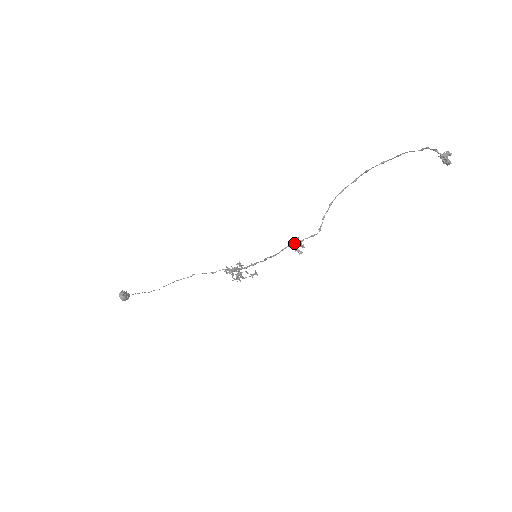
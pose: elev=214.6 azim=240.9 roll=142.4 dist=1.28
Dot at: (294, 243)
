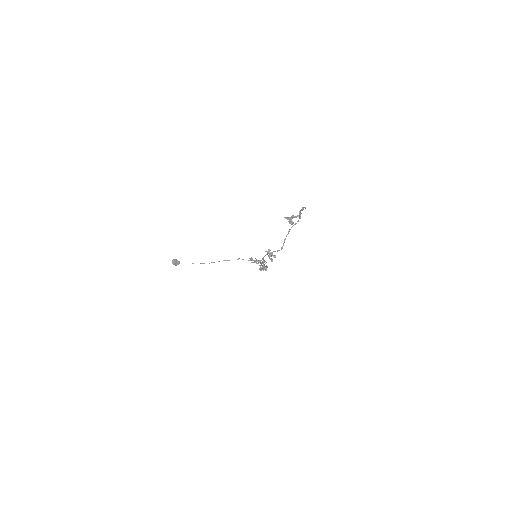
Dot at: (268, 253)
